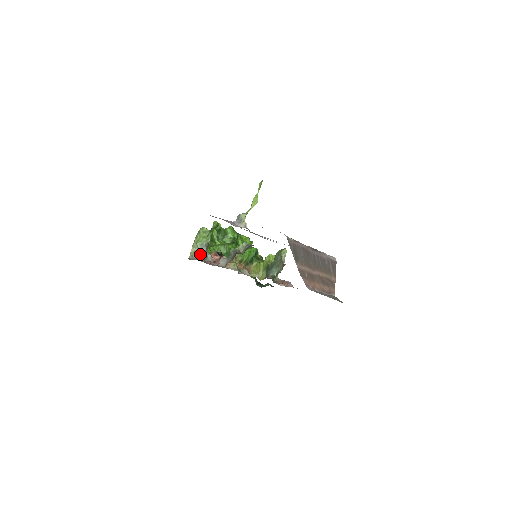
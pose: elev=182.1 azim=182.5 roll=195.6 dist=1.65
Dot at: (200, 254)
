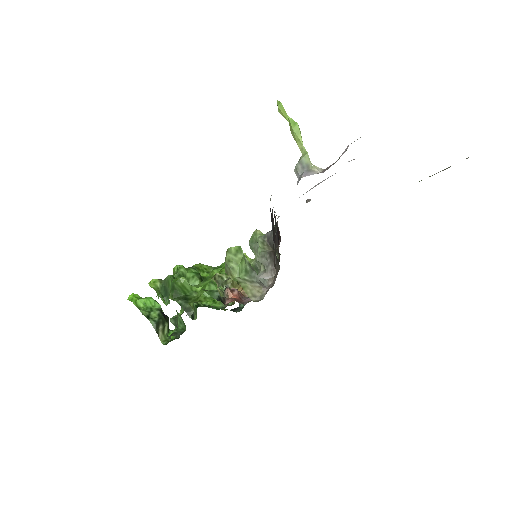
Dot at: (258, 284)
